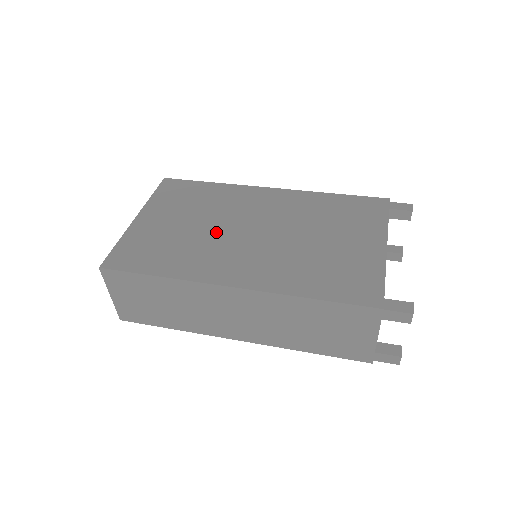
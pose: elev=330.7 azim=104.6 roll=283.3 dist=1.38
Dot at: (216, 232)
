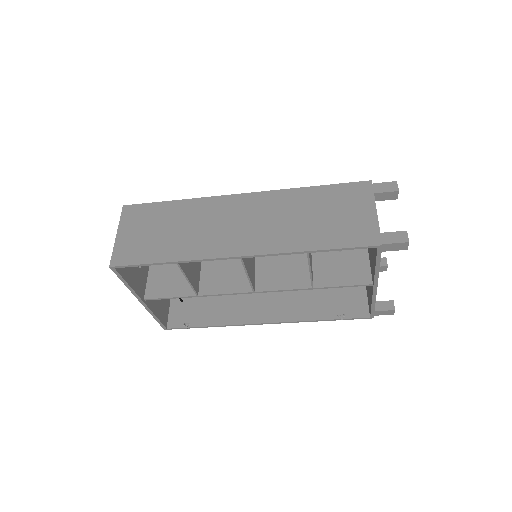
Dot at: occluded
